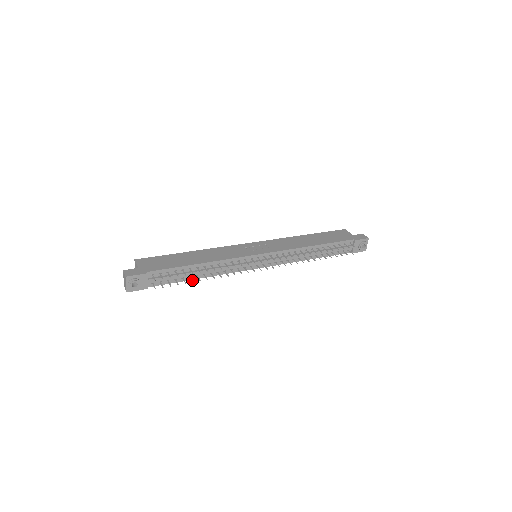
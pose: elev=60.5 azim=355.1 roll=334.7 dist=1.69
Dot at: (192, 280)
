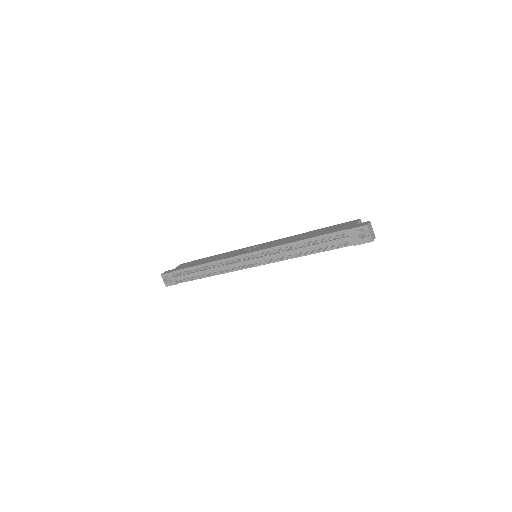
Dot at: (198, 277)
